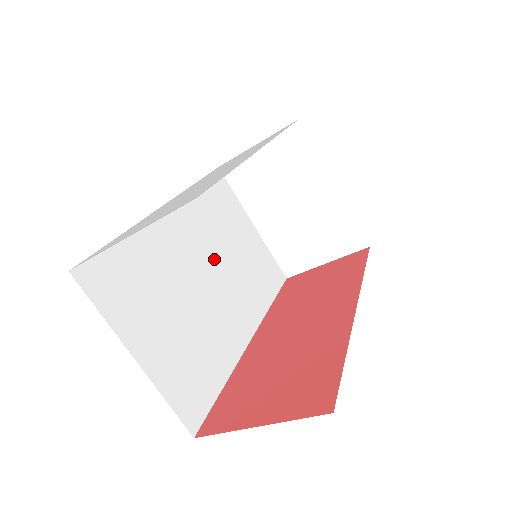
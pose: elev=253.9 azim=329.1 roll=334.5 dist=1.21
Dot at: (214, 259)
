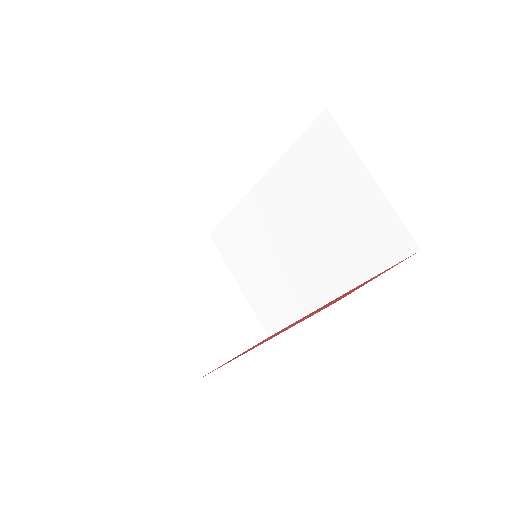
Dot at: occluded
